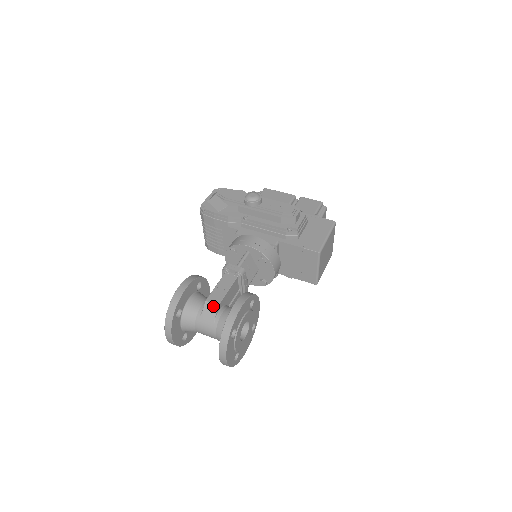
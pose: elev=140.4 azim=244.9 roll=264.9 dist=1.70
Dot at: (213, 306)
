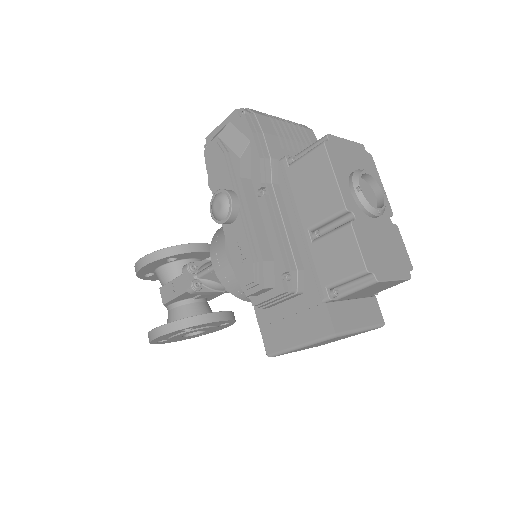
Dot at: (162, 299)
